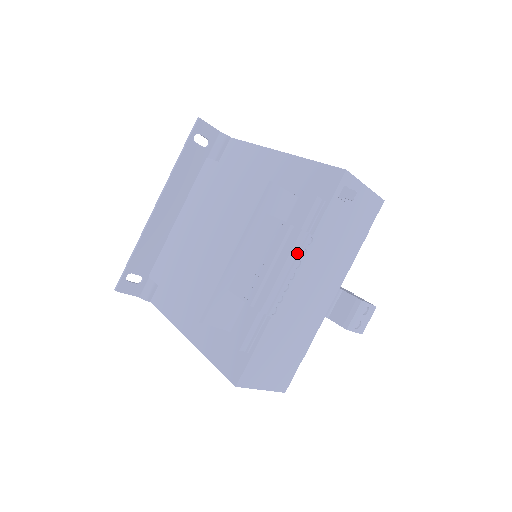
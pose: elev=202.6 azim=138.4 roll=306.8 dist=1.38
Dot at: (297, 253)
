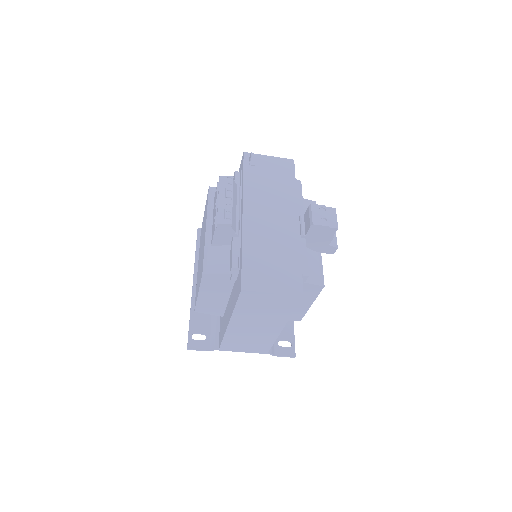
Dot at: (225, 188)
